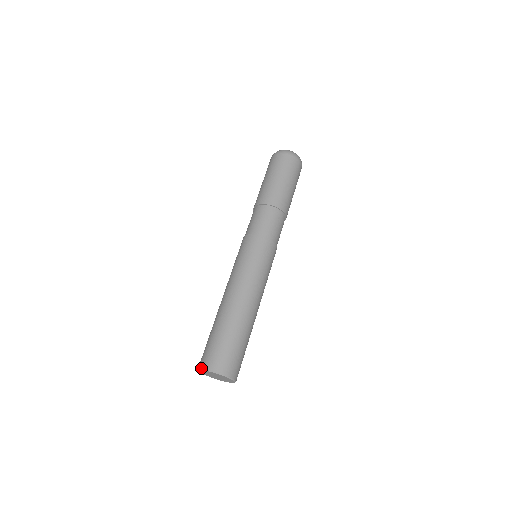
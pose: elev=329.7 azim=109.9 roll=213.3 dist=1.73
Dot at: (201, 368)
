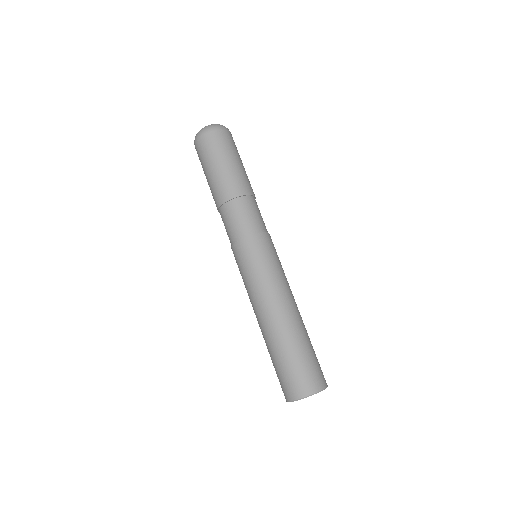
Dot at: (298, 399)
